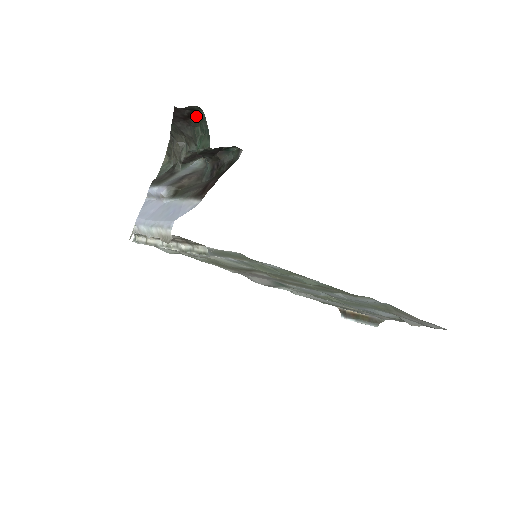
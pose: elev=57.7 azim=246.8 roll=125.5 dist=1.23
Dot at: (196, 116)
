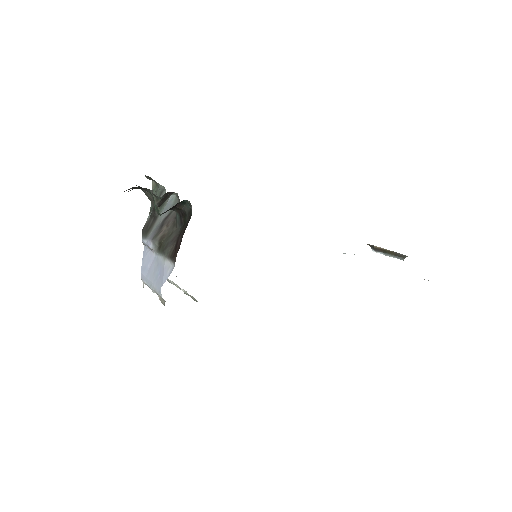
Dot at: occluded
